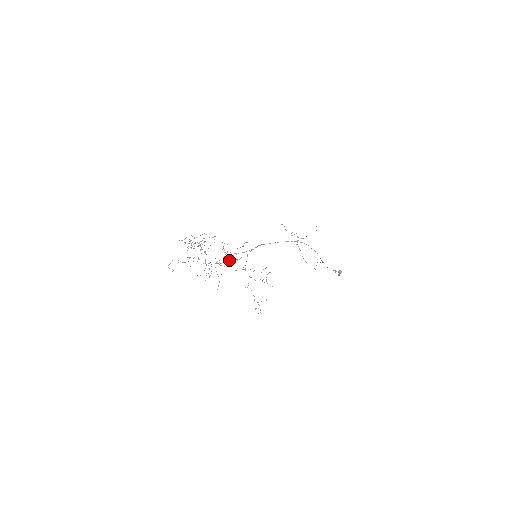
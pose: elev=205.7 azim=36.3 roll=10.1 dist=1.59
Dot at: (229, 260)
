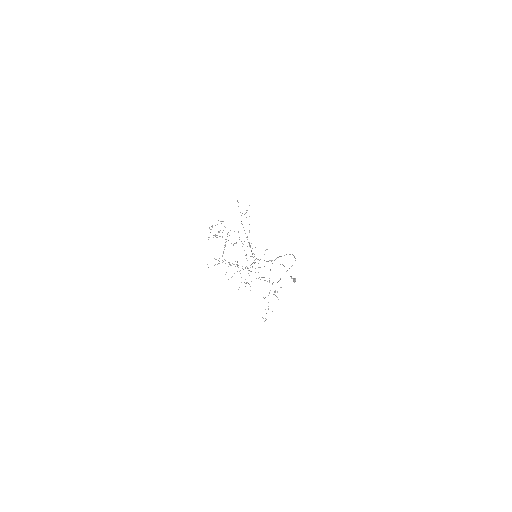
Dot at: occluded
